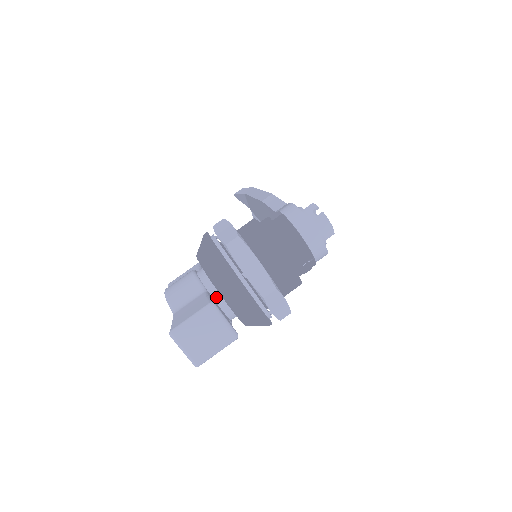
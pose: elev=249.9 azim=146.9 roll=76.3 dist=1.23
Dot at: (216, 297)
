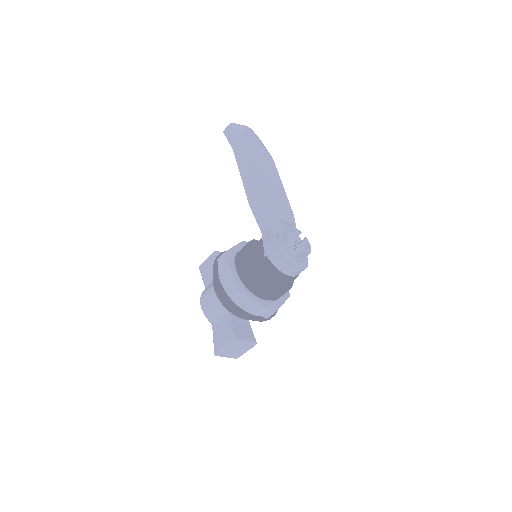
Dot at: occluded
